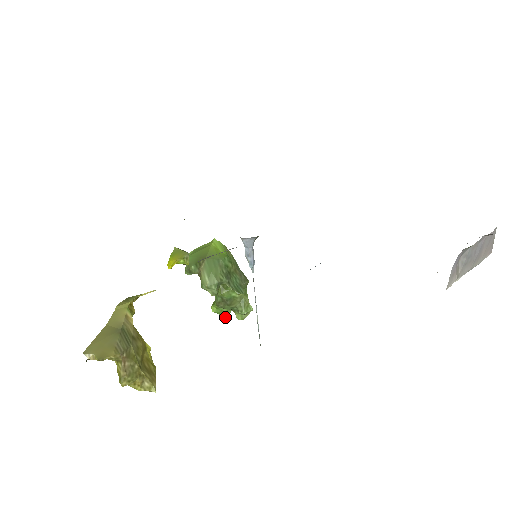
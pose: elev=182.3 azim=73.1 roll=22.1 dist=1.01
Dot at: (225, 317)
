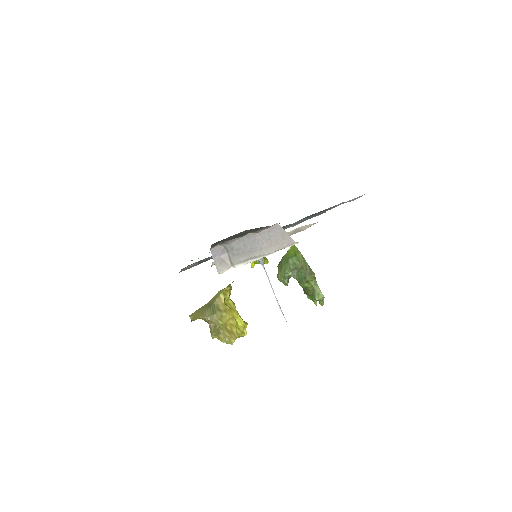
Dot at: (315, 303)
